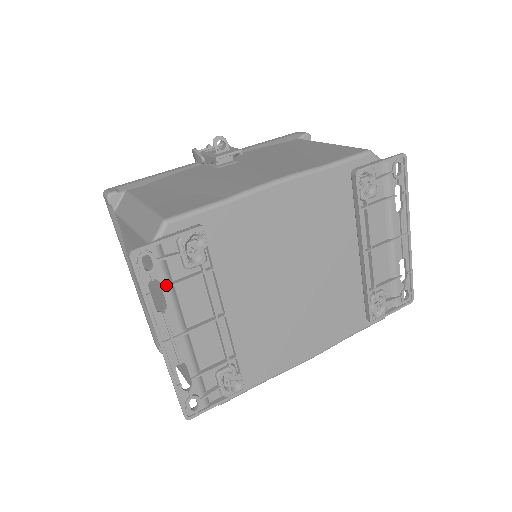
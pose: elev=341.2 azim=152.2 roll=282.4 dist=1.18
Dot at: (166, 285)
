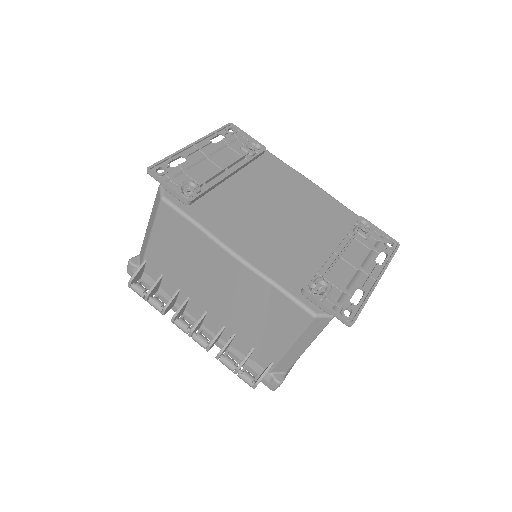
Dot at: (226, 141)
